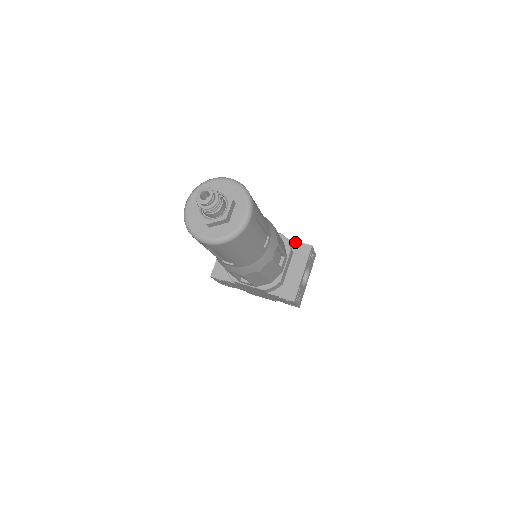
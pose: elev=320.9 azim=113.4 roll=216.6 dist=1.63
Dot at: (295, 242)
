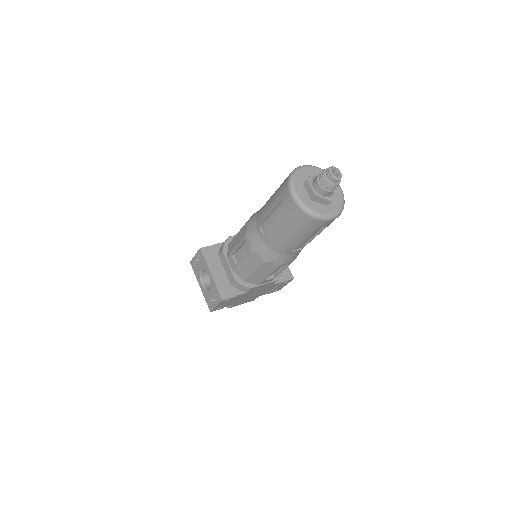
Dot at: occluded
